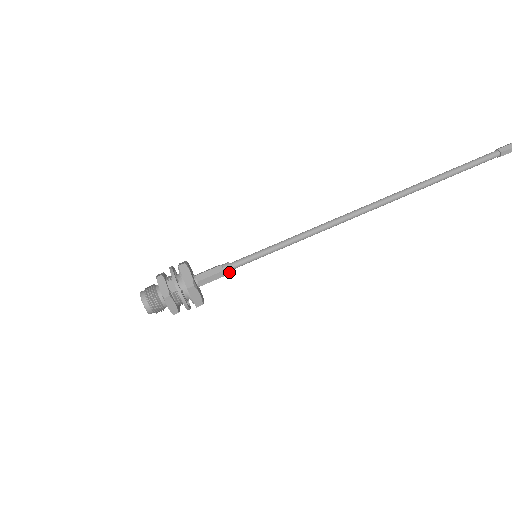
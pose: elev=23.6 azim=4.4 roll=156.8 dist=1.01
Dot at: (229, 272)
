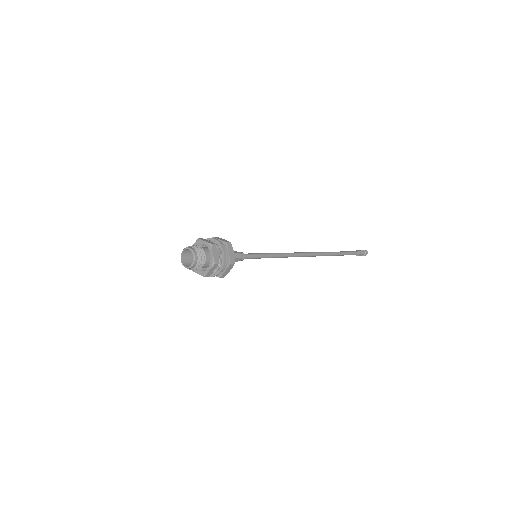
Dot at: (241, 260)
